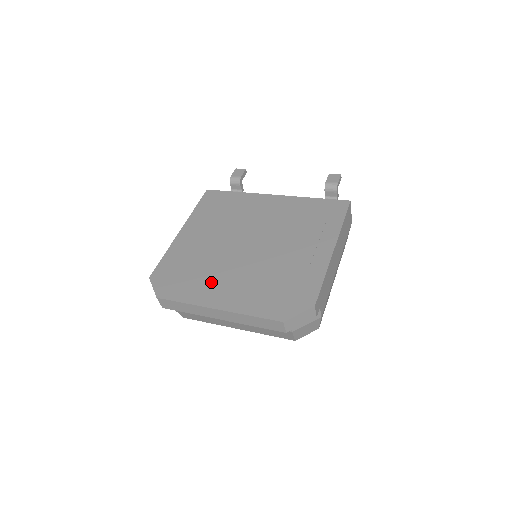
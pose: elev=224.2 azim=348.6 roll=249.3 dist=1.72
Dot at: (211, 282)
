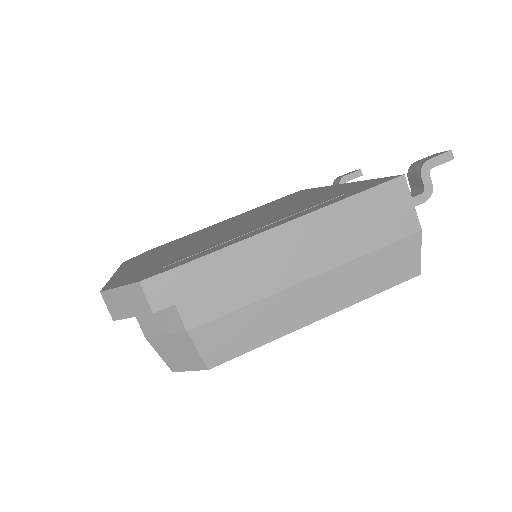
Dot at: (156, 254)
